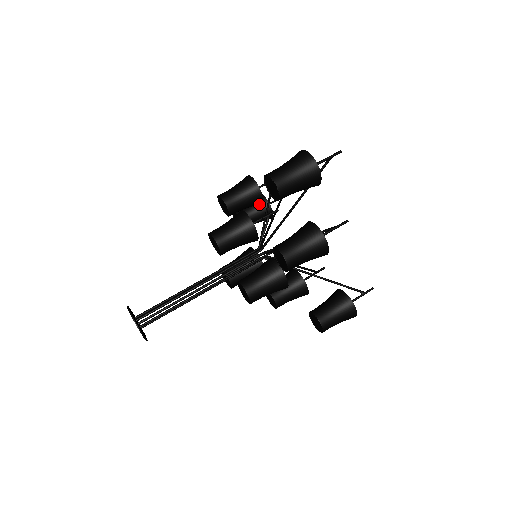
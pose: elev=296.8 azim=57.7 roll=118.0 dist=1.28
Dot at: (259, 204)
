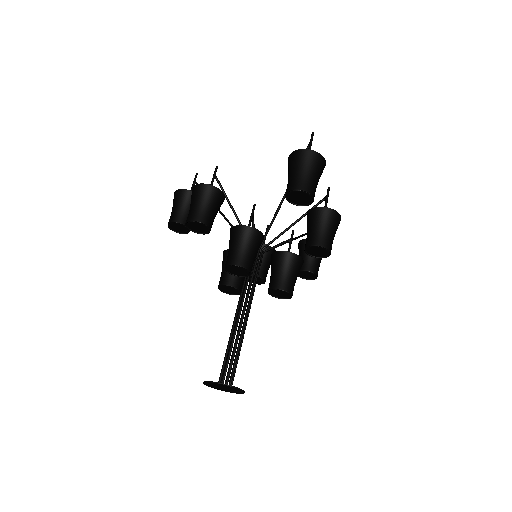
Dot at: occluded
